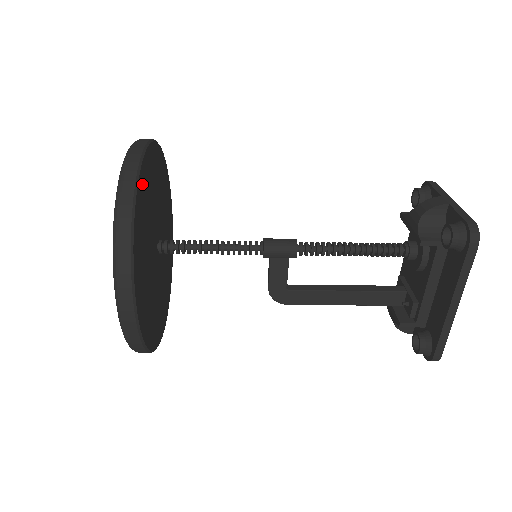
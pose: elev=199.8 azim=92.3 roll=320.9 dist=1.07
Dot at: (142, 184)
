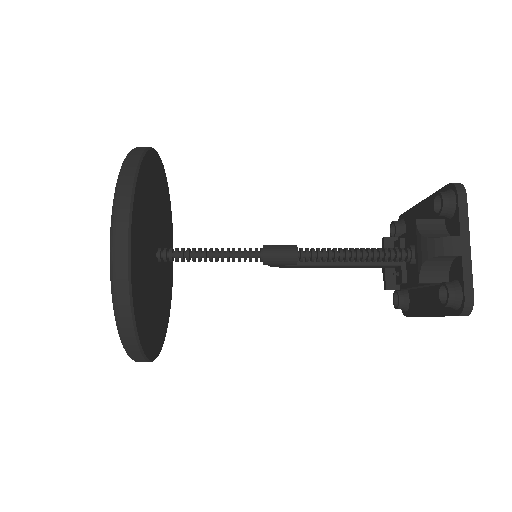
Dot at: (135, 286)
